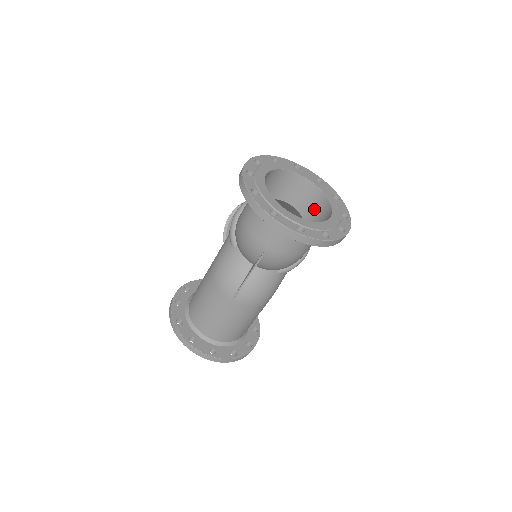
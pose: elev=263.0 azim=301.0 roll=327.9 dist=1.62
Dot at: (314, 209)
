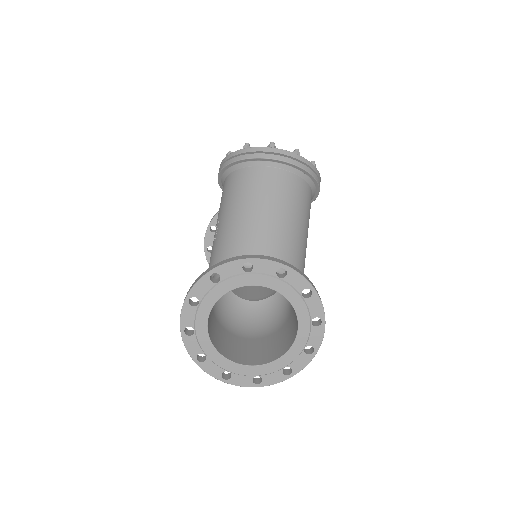
Dot at: occluded
